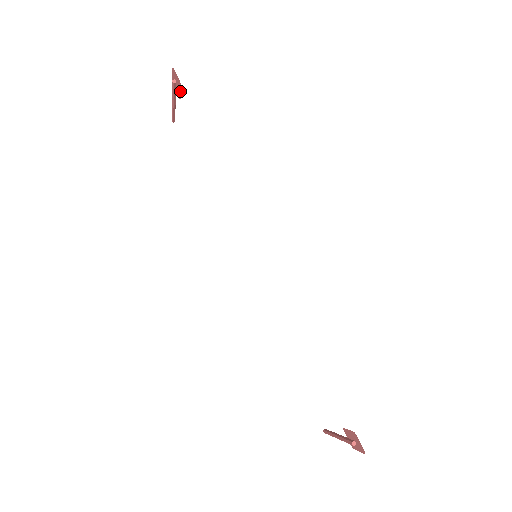
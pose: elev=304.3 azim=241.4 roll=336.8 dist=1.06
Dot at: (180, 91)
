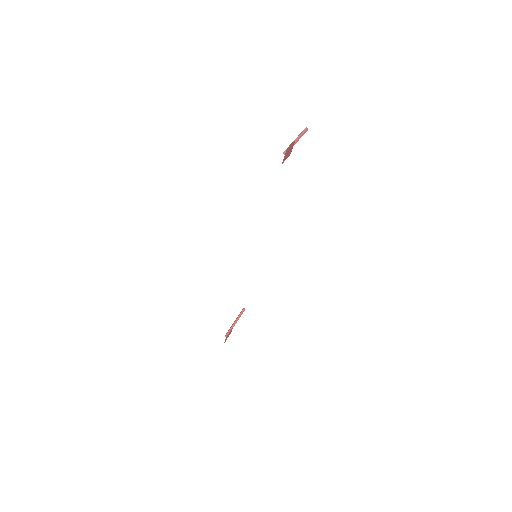
Dot at: occluded
